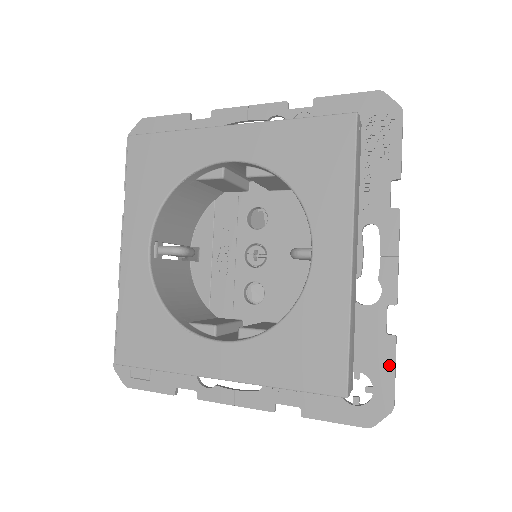
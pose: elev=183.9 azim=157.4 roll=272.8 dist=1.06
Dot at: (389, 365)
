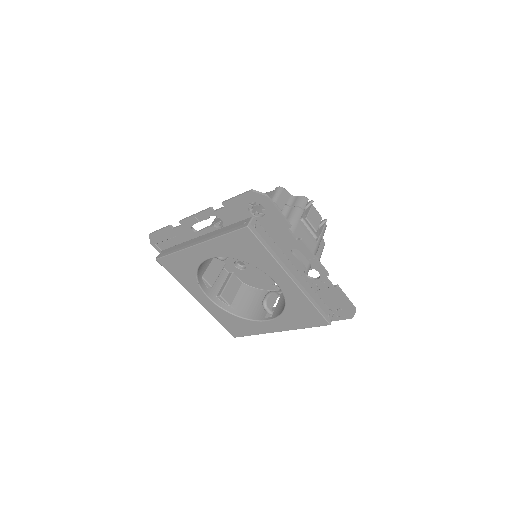
Dot at: occluded
